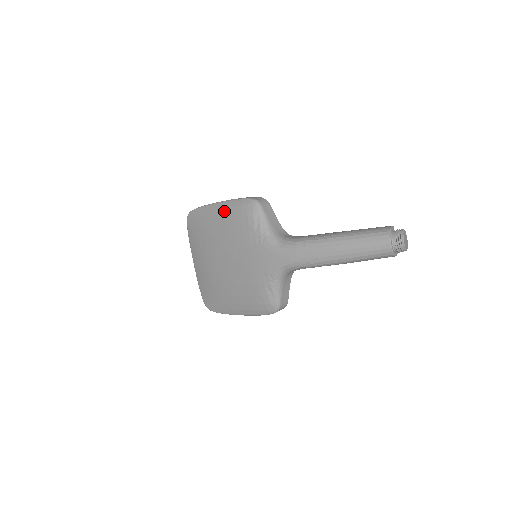
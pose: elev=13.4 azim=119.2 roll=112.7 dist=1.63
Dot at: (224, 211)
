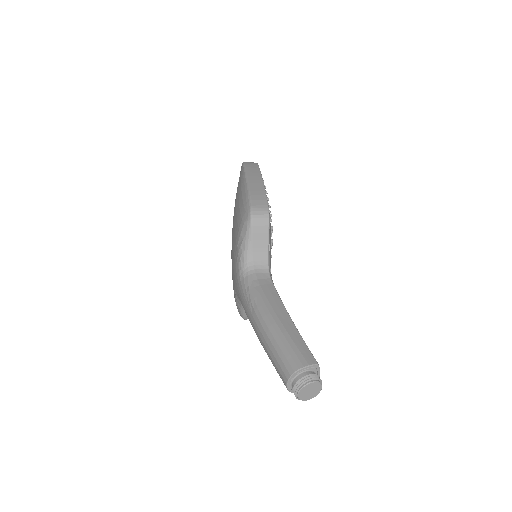
Dot at: (240, 196)
